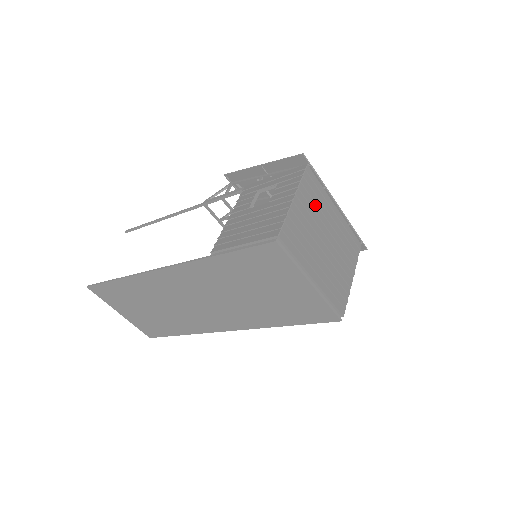
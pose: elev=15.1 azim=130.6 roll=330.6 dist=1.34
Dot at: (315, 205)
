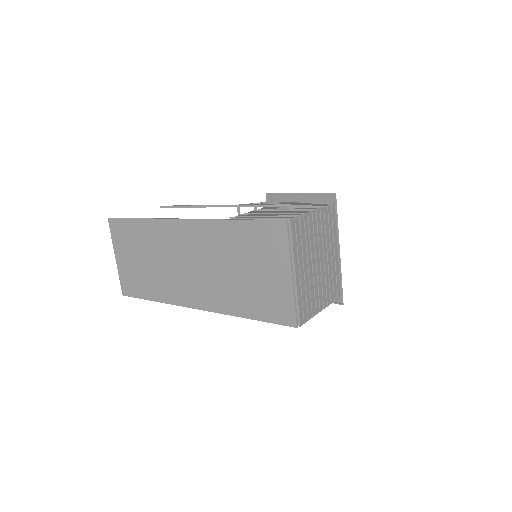
Dot at: (325, 232)
